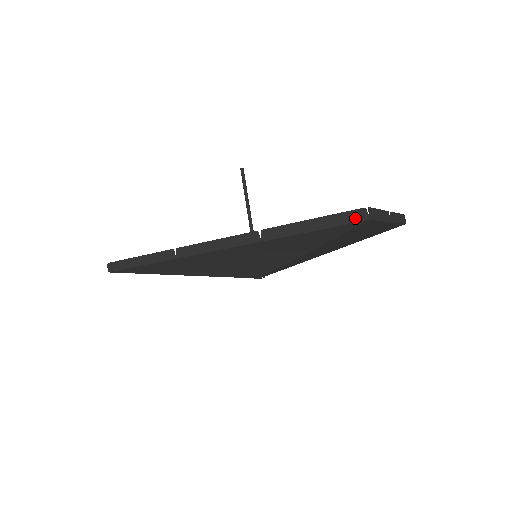
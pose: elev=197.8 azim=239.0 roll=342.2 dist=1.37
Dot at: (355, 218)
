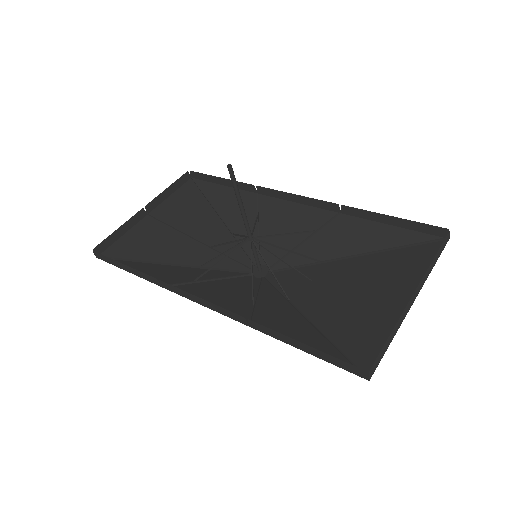
Dot at: (353, 371)
